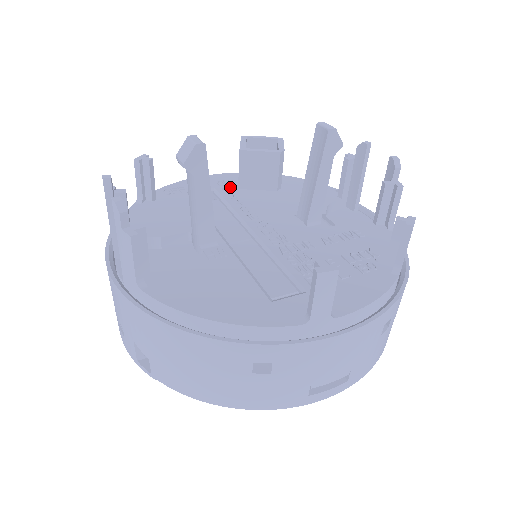
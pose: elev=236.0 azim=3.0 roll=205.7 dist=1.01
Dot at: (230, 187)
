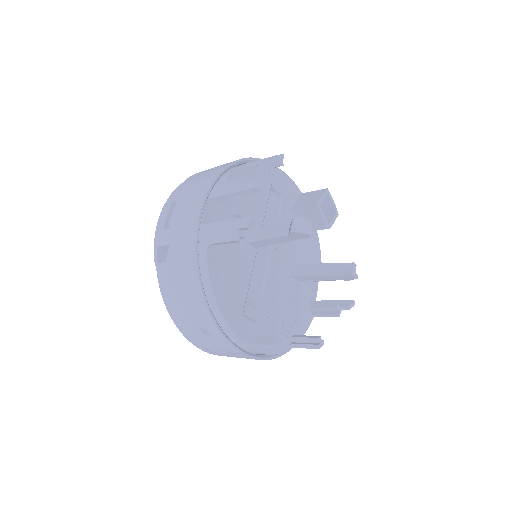
Dot at: (290, 203)
